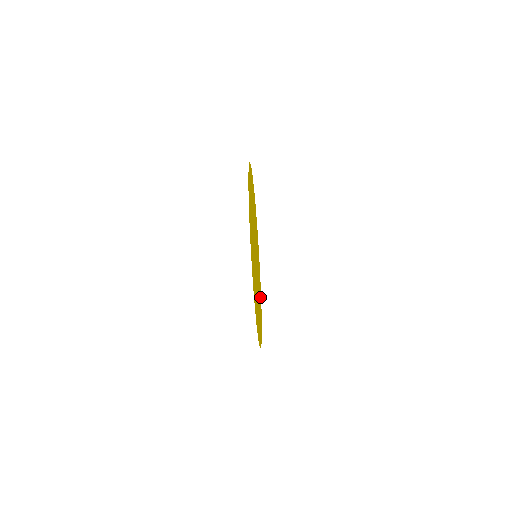
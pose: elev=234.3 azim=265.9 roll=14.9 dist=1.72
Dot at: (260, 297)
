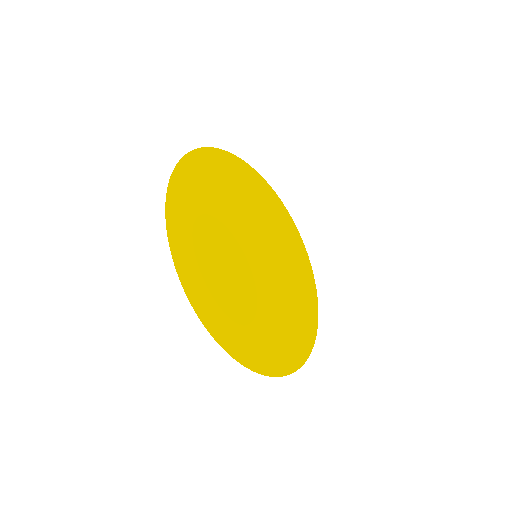
Dot at: (276, 209)
